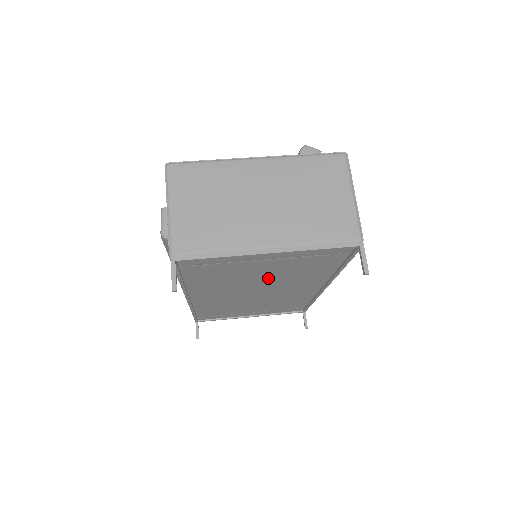
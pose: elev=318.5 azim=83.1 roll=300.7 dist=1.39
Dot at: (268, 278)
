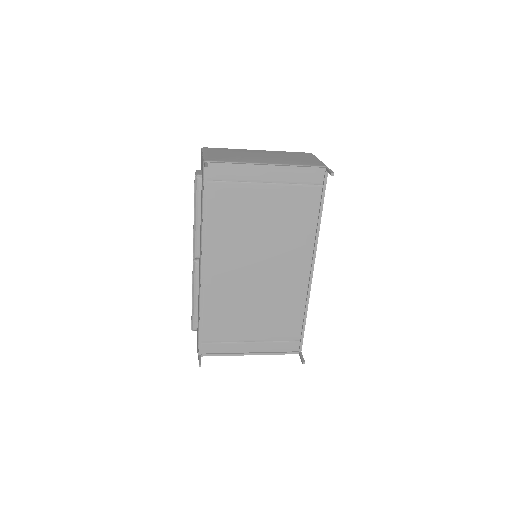
Dot at: (267, 230)
